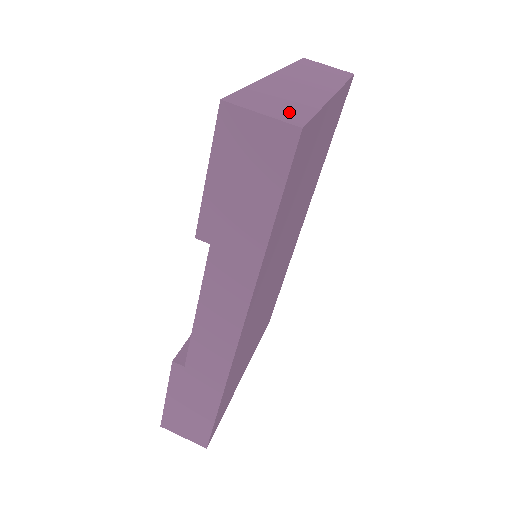
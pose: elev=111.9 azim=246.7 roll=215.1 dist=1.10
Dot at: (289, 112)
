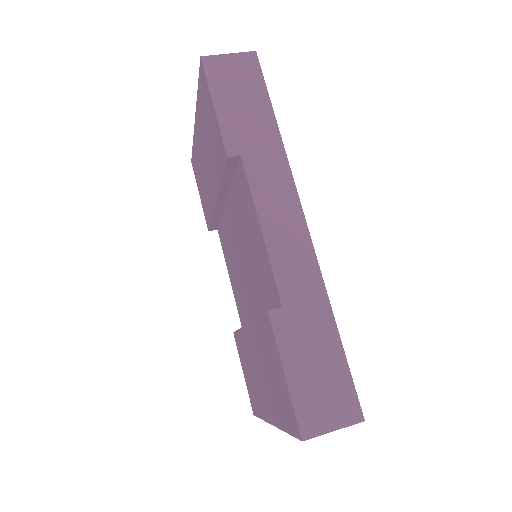
Dot at: occluded
